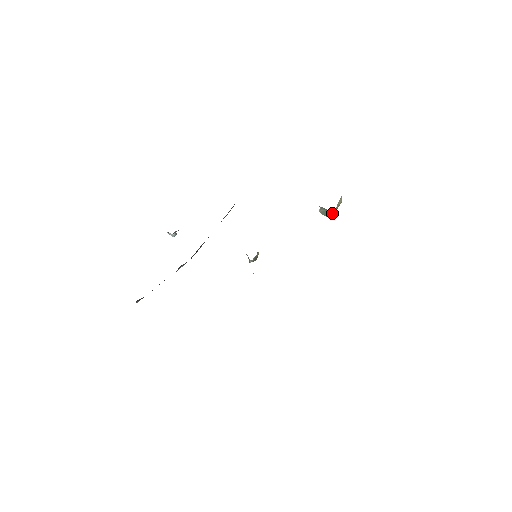
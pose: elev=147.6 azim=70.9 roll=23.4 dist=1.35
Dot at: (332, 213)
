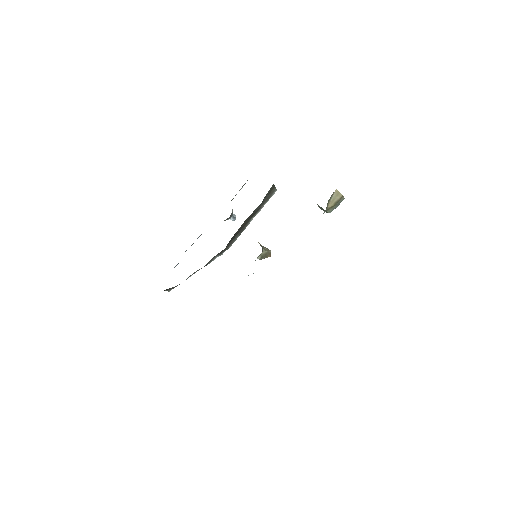
Dot at: (327, 211)
